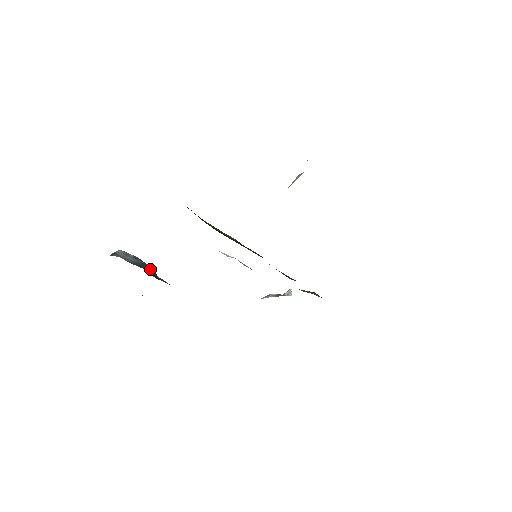
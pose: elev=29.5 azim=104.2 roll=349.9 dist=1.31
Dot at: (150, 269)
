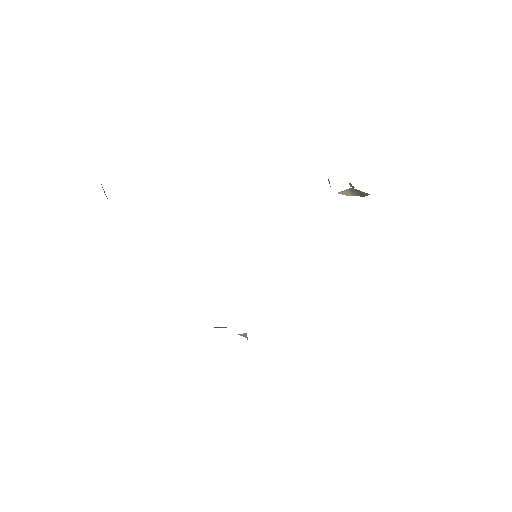
Dot at: occluded
